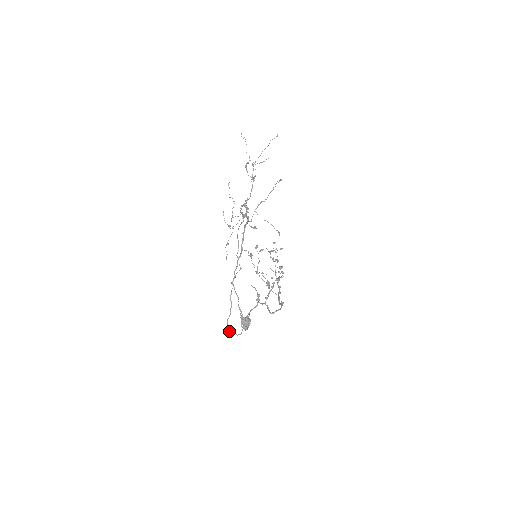
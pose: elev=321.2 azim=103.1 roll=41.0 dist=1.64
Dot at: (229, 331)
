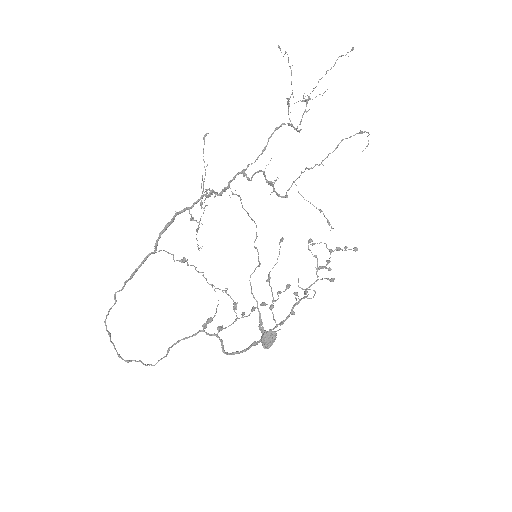
Dot at: (120, 357)
